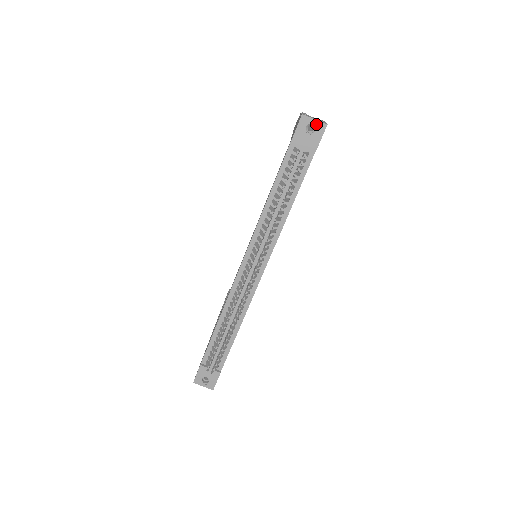
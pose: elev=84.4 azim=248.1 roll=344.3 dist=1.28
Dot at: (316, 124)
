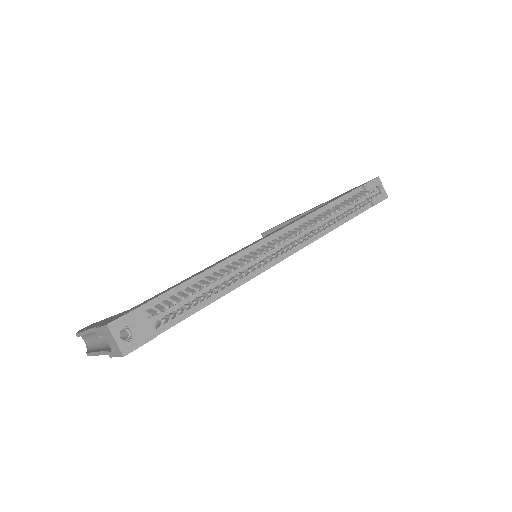
Dot at: (383, 190)
